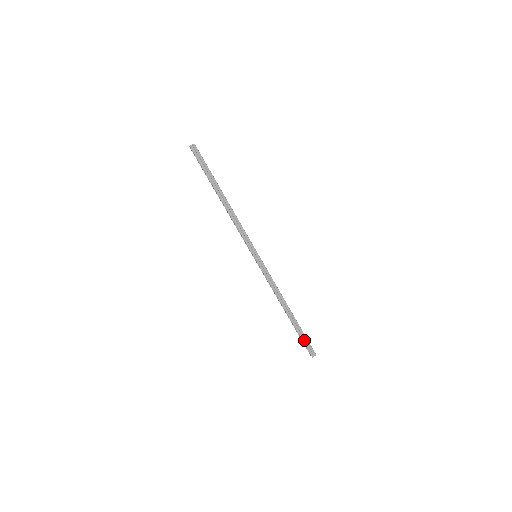
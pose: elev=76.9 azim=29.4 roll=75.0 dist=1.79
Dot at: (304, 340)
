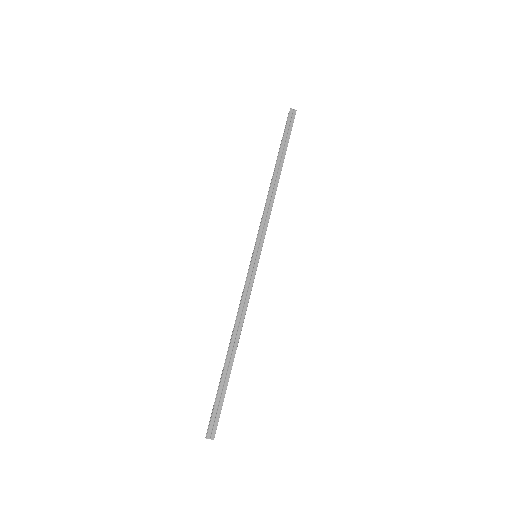
Dot at: (218, 403)
